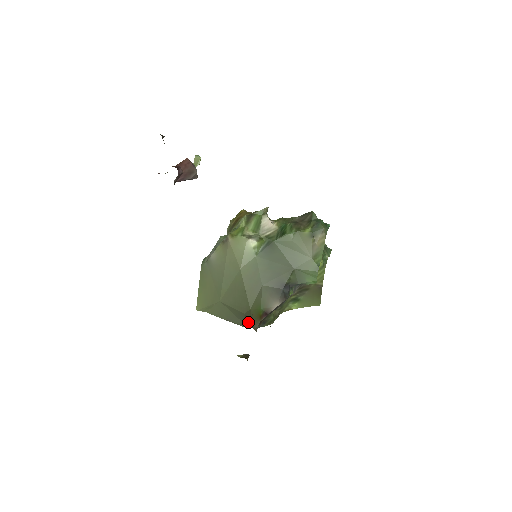
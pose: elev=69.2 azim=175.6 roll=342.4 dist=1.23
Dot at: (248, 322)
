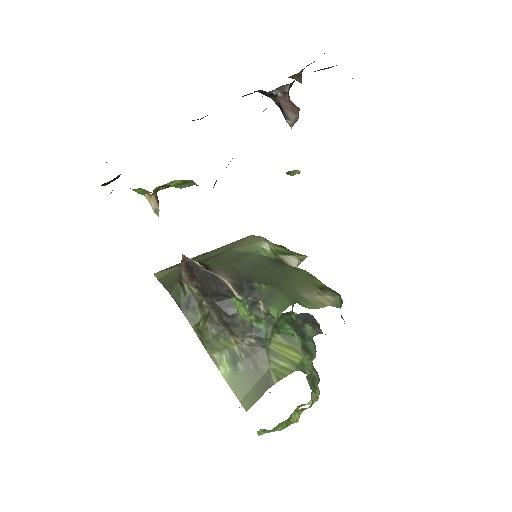
Dot at: occluded
